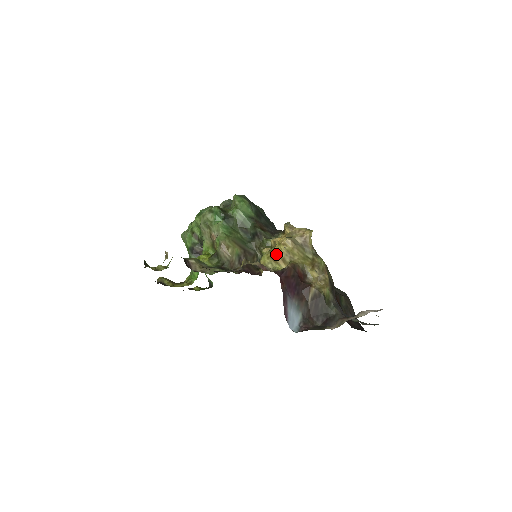
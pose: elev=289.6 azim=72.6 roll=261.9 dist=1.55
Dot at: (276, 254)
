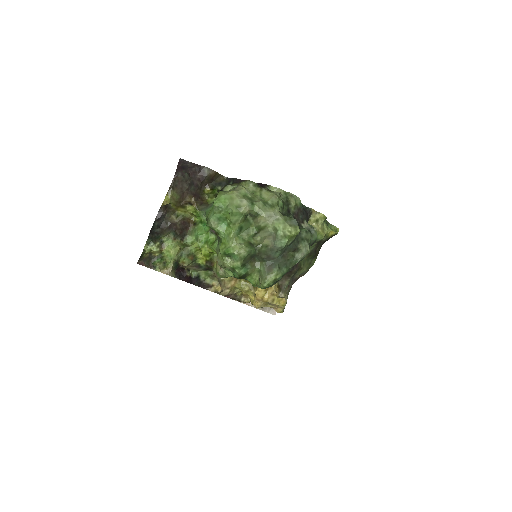
Dot at: (247, 296)
